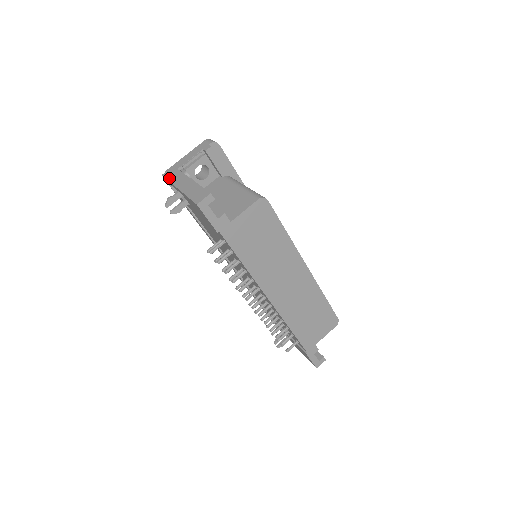
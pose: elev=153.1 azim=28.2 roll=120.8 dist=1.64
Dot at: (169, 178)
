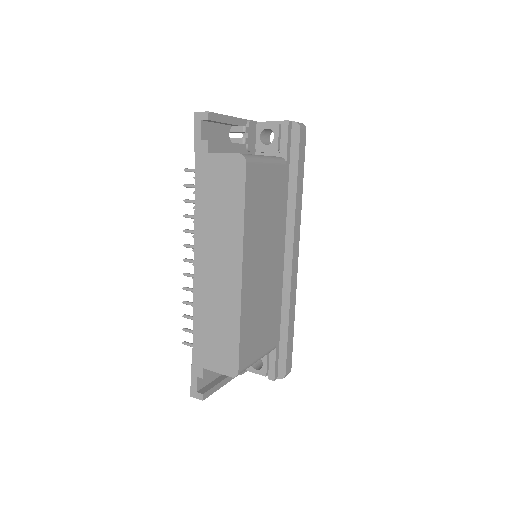
Dot at: occluded
